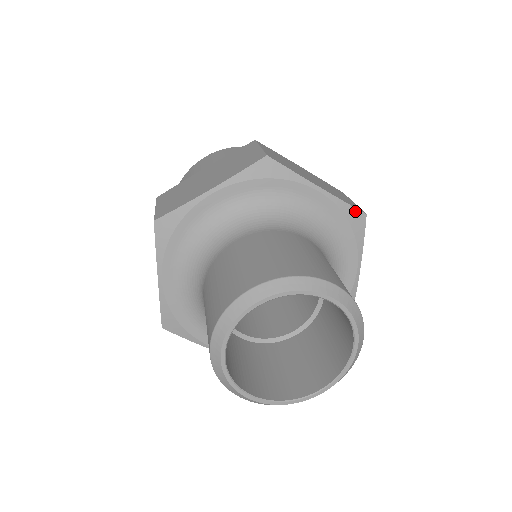
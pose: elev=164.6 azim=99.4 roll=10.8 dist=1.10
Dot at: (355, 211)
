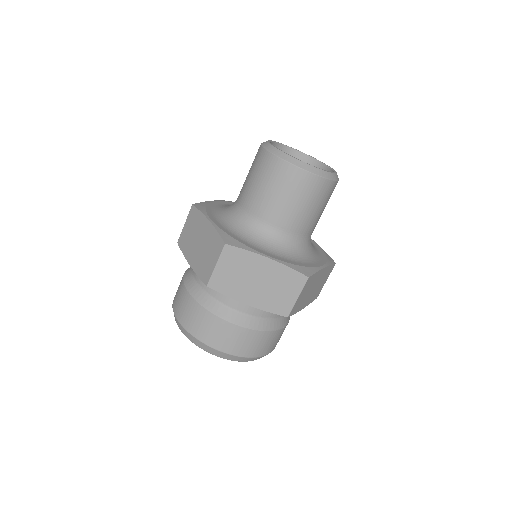
Dot at: occluded
